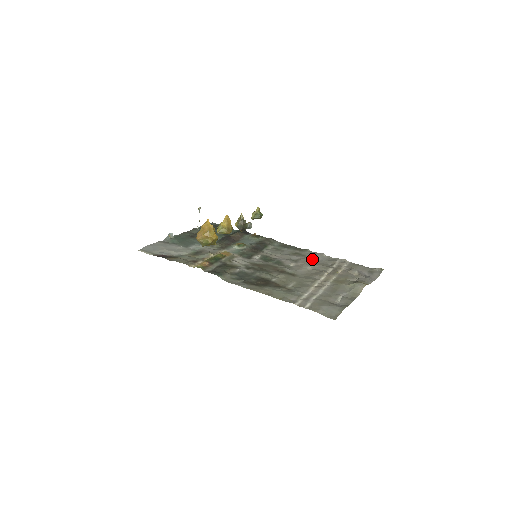
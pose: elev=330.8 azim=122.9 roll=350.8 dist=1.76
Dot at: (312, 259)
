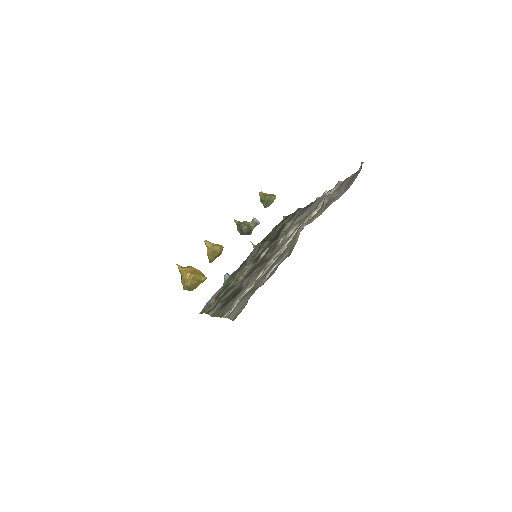
Dot at: (305, 214)
